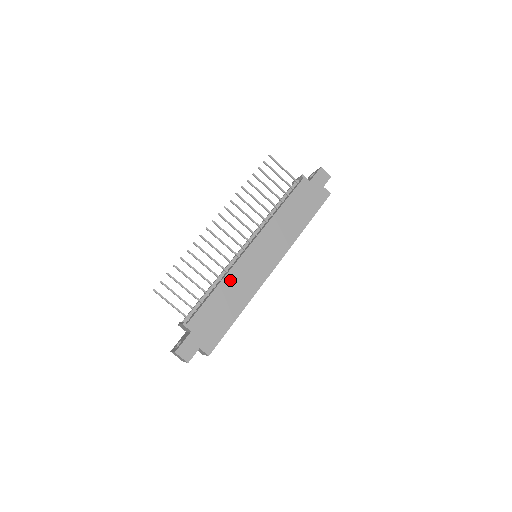
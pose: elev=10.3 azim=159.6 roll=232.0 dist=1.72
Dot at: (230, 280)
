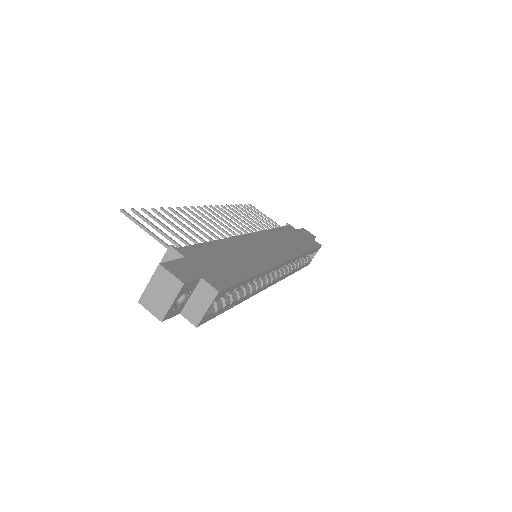
Dot at: (232, 244)
